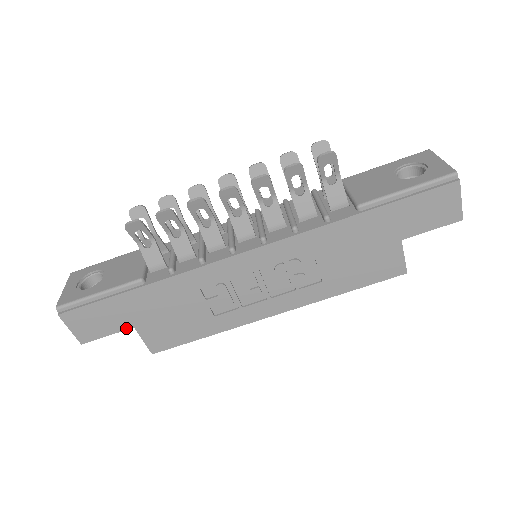
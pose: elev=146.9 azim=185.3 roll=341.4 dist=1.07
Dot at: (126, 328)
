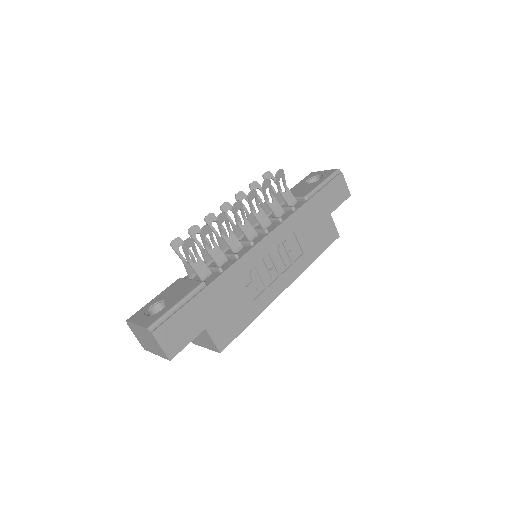
Dot at: (200, 331)
